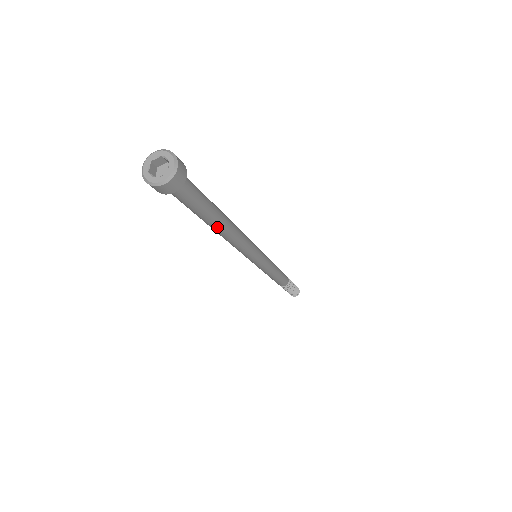
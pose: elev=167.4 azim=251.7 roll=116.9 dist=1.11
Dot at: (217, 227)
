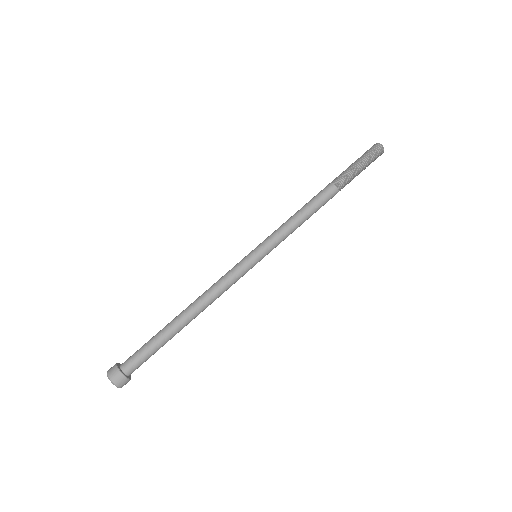
Dot at: occluded
